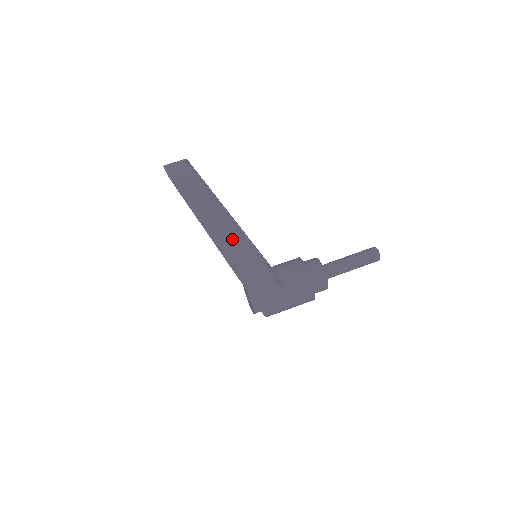
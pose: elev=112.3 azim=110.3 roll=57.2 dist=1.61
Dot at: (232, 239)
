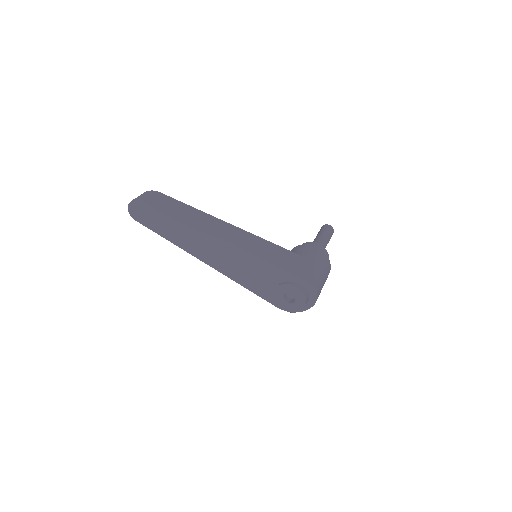
Dot at: (224, 228)
